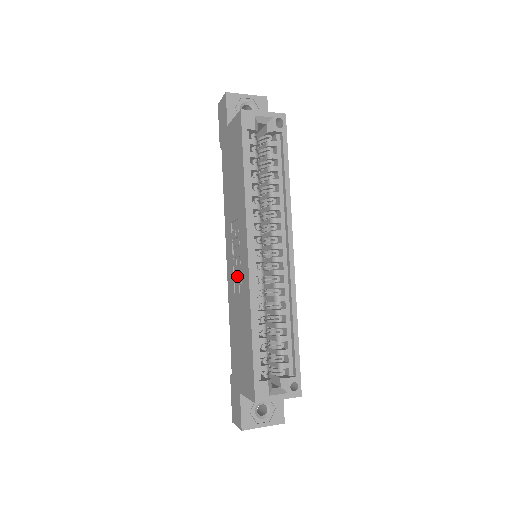
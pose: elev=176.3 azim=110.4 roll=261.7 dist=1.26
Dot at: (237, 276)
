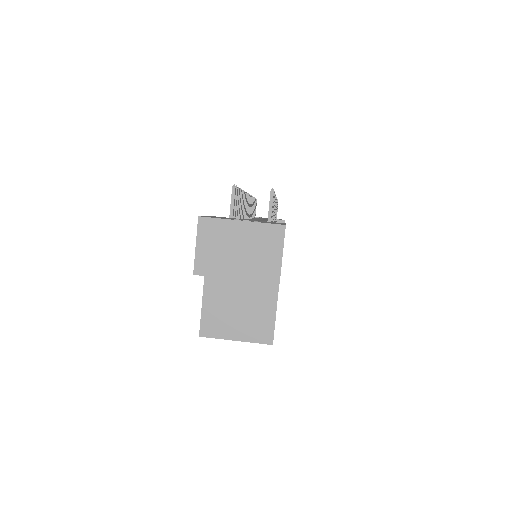
Dot at: occluded
